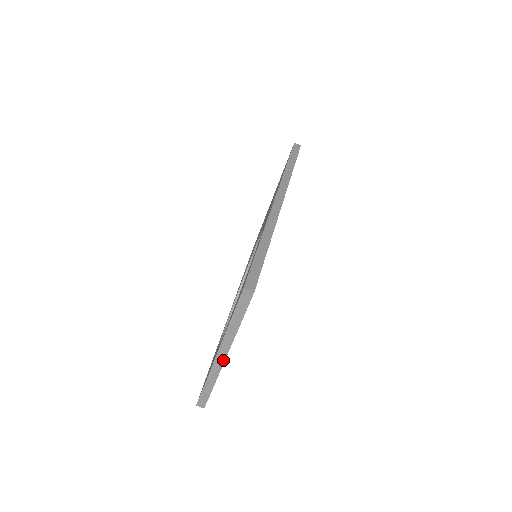
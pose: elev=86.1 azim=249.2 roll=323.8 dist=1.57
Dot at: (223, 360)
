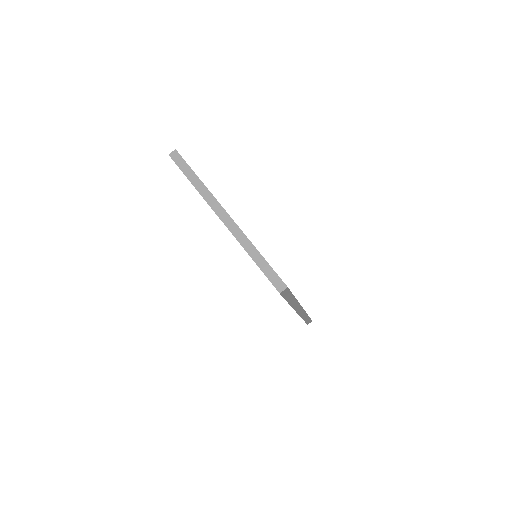
Dot at: (228, 217)
